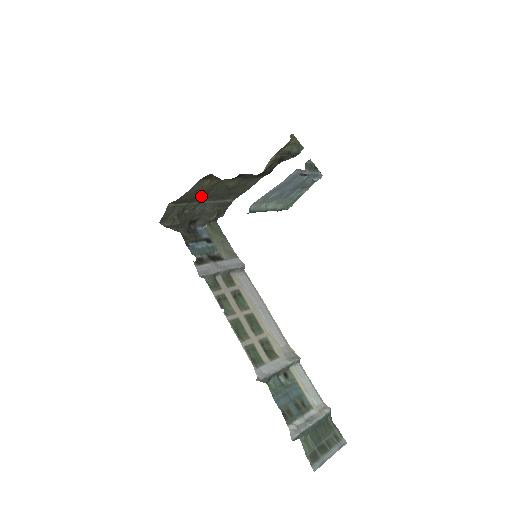
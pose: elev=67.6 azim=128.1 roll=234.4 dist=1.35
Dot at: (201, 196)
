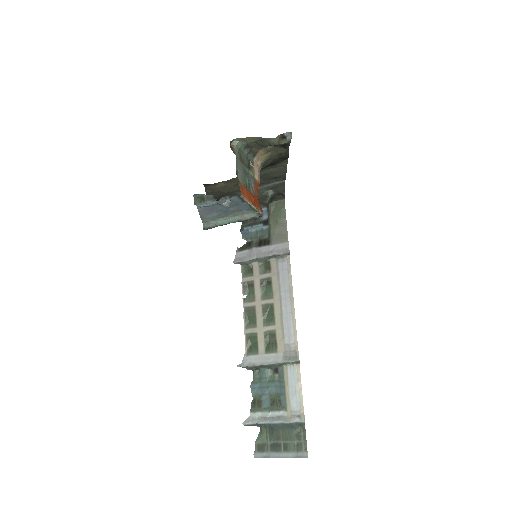
Dot at: (228, 192)
